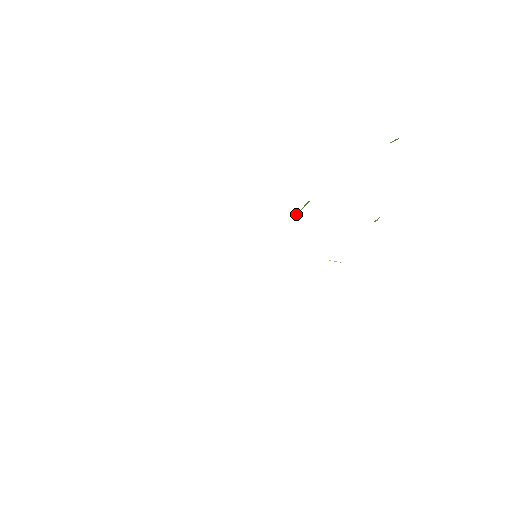
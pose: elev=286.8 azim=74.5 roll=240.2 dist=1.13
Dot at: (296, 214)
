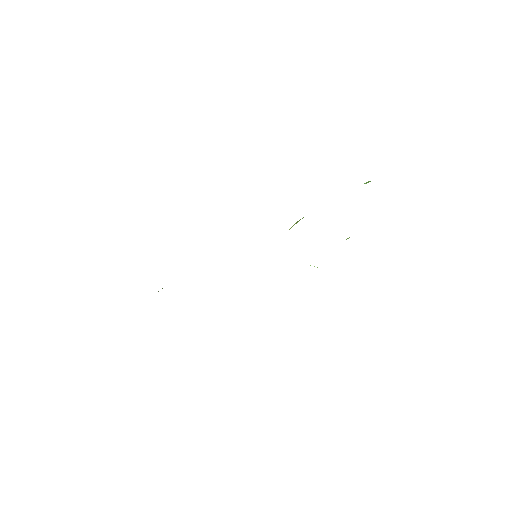
Dot at: (290, 228)
